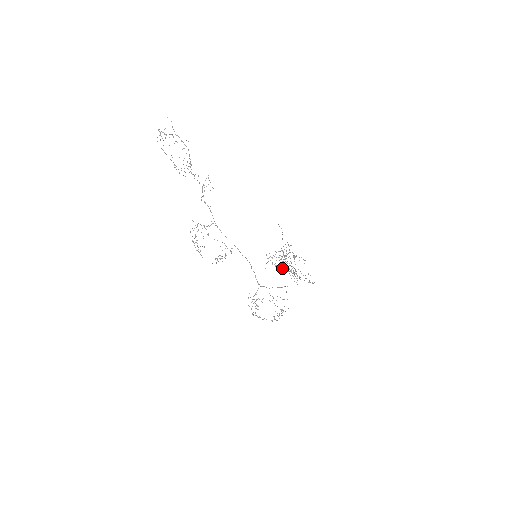
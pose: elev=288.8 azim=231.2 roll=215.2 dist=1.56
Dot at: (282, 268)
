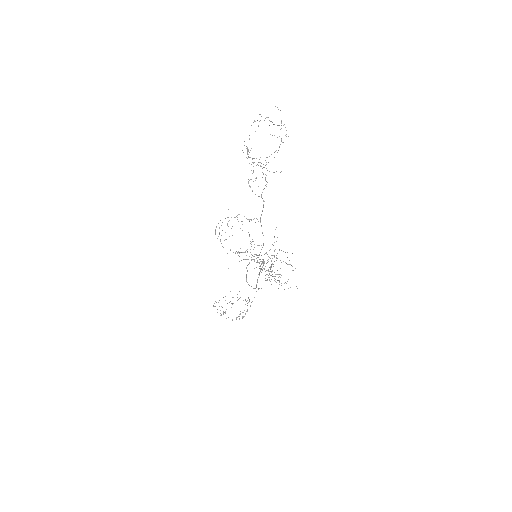
Dot at: occluded
